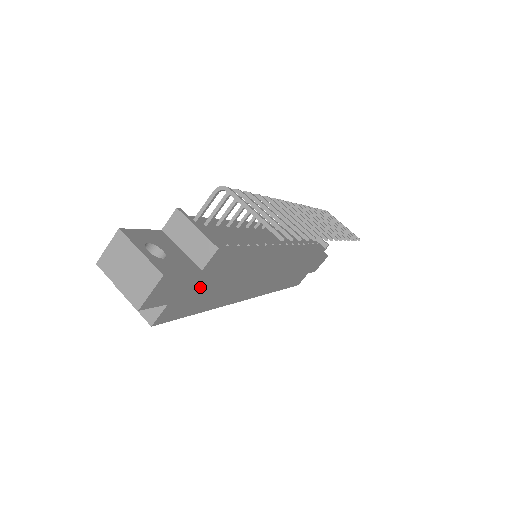
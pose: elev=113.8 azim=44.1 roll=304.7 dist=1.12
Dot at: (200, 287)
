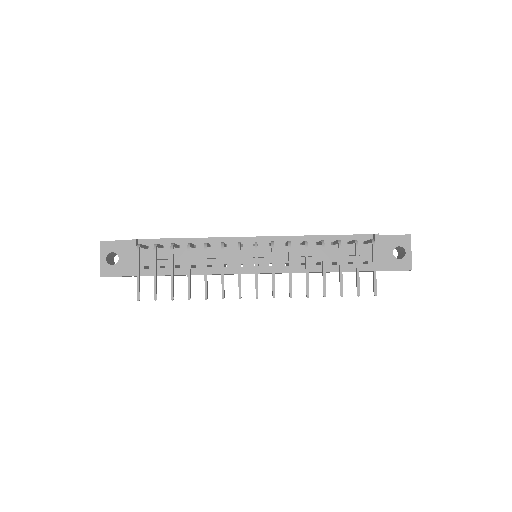
Dot at: occluded
